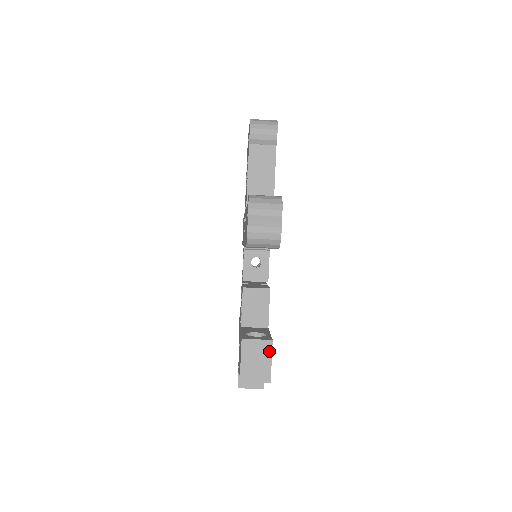
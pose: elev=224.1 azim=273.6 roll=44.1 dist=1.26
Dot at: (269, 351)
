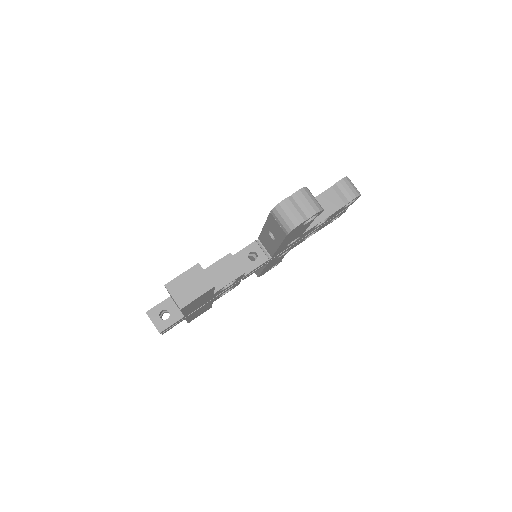
Dot at: (205, 290)
